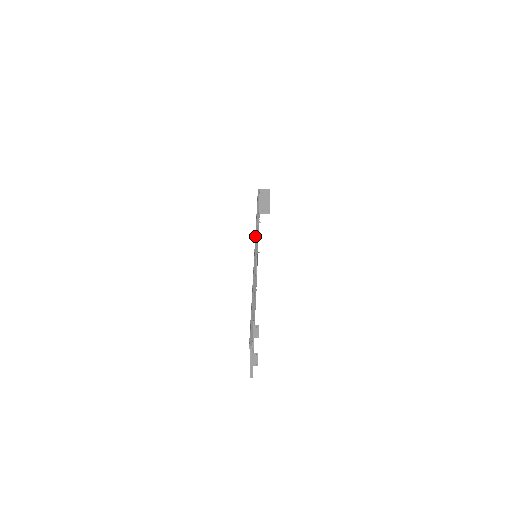
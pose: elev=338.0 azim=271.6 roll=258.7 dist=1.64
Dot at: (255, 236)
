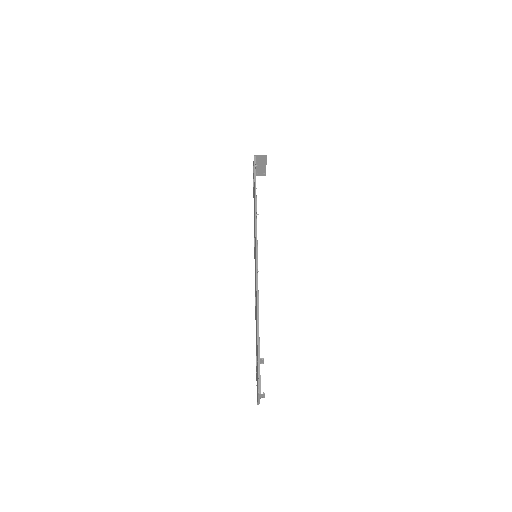
Dot at: (255, 238)
